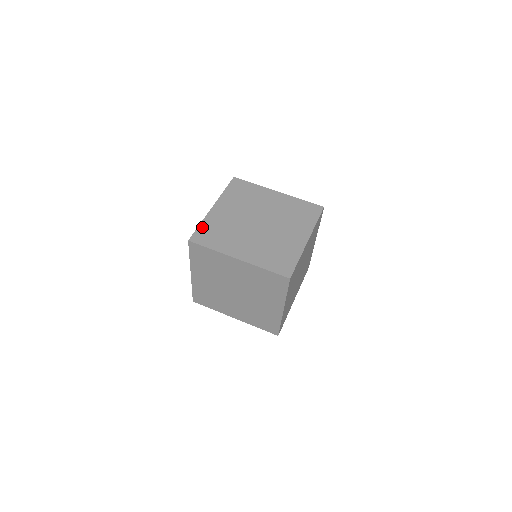
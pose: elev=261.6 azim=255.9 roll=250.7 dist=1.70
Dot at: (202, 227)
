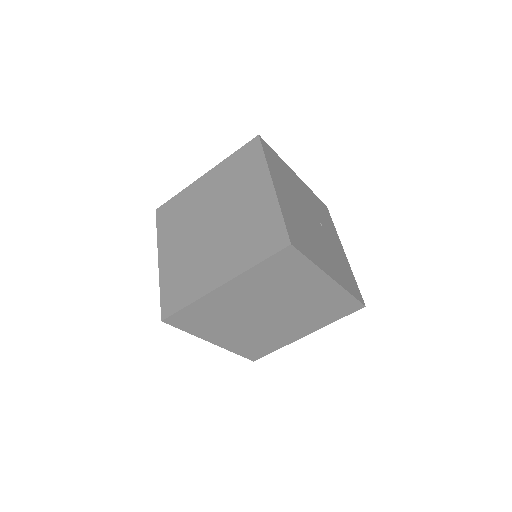
Dot at: (242, 353)
